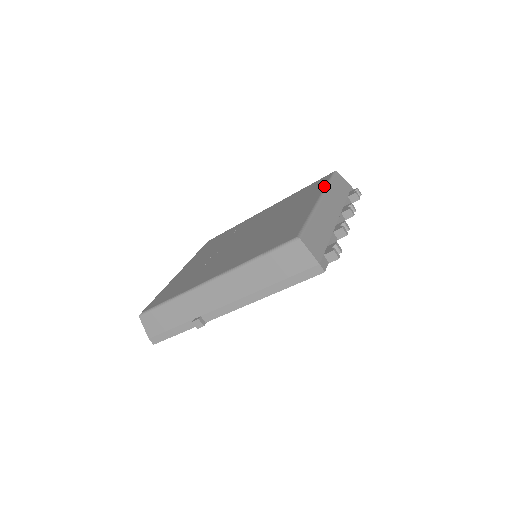
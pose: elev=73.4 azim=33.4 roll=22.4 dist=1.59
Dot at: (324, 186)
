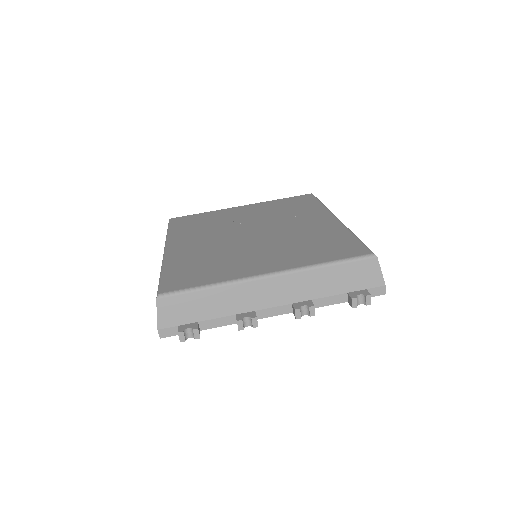
Dot at: (314, 263)
